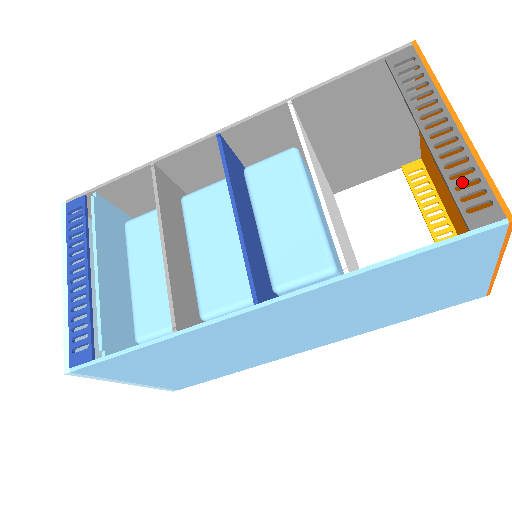
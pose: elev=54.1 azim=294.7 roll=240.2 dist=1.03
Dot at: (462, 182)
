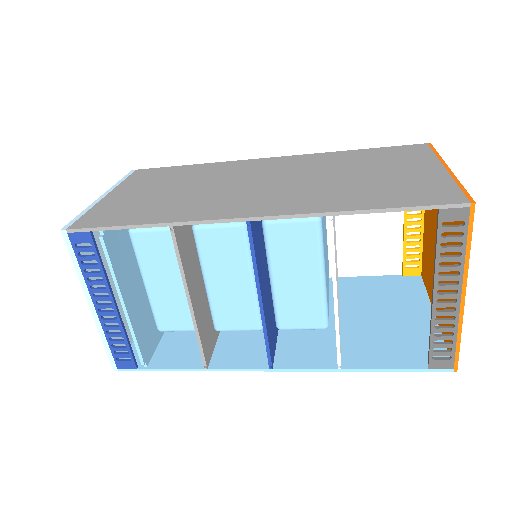
Dot at: occluded
